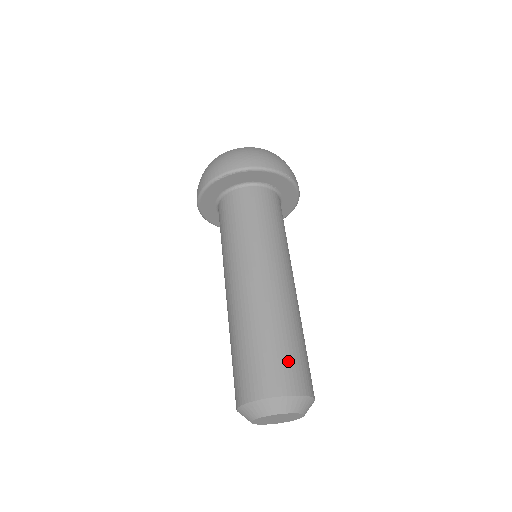
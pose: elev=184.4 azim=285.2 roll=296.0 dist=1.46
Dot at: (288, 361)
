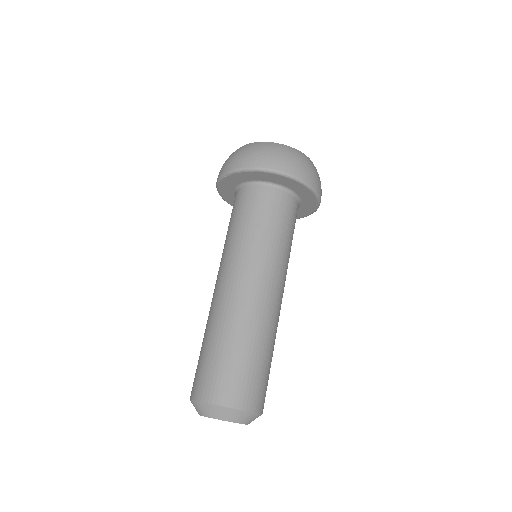
Dot at: (233, 373)
